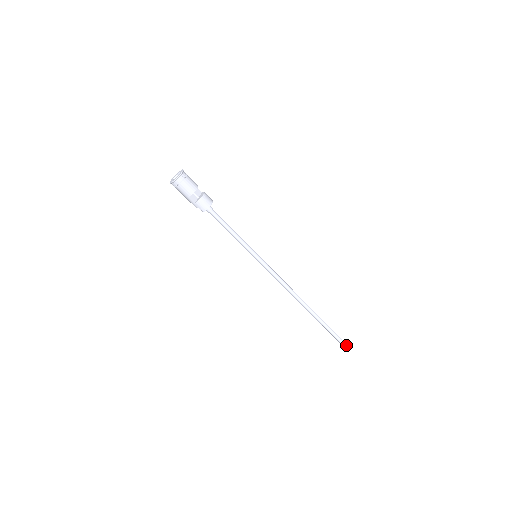
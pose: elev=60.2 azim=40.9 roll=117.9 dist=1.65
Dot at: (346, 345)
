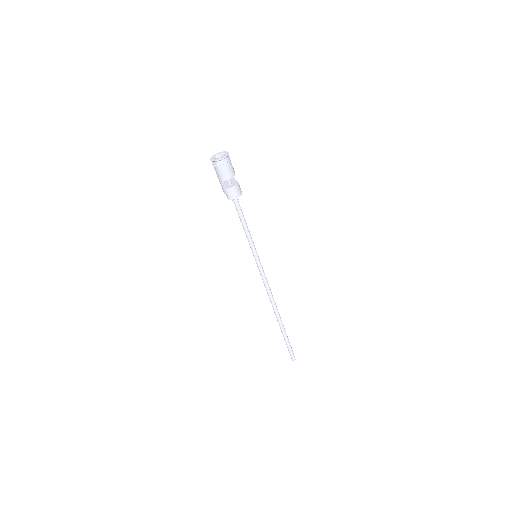
Dot at: (294, 358)
